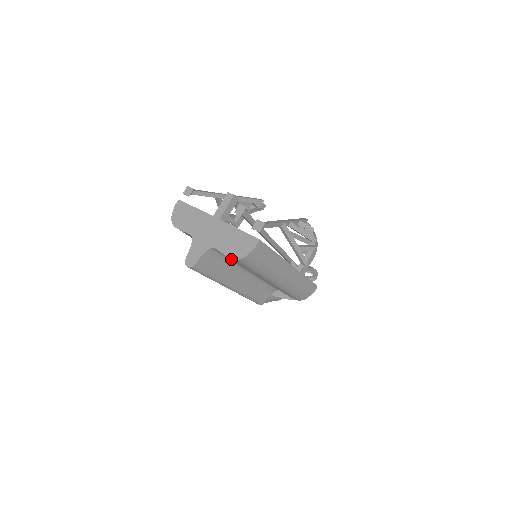
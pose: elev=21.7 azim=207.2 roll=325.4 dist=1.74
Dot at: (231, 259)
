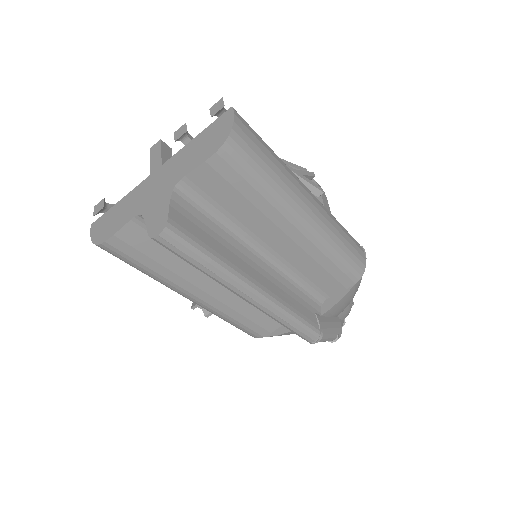
Dot at: (216, 170)
